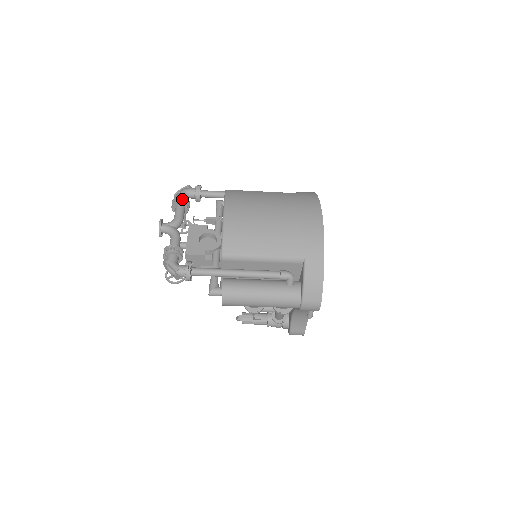
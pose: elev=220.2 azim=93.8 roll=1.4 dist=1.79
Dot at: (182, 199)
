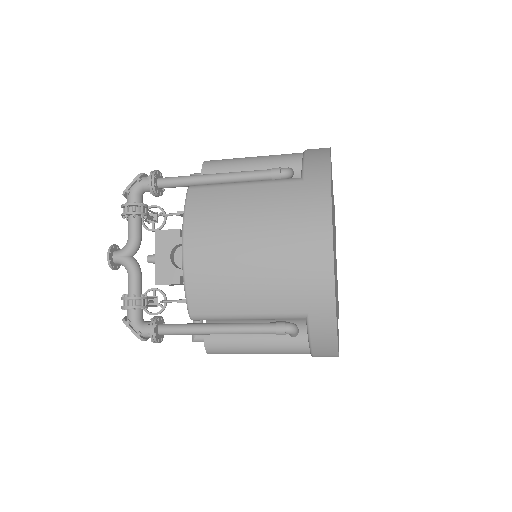
Dot at: (132, 207)
